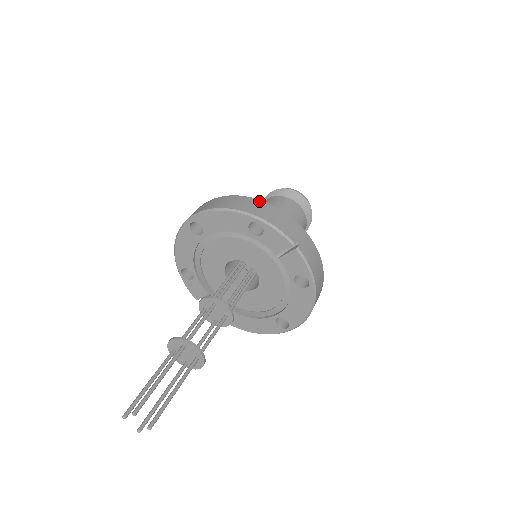
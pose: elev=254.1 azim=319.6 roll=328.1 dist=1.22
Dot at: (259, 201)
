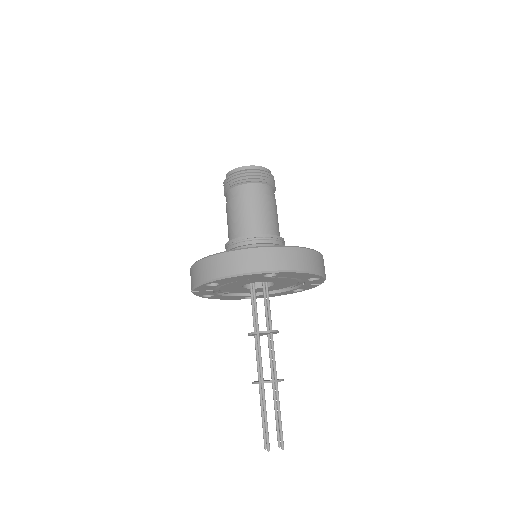
Dot at: (320, 255)
